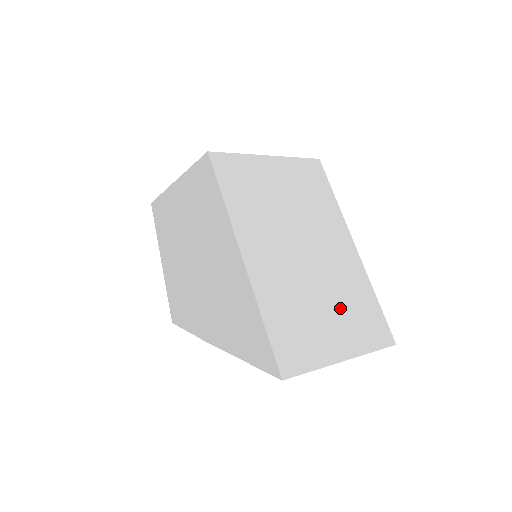
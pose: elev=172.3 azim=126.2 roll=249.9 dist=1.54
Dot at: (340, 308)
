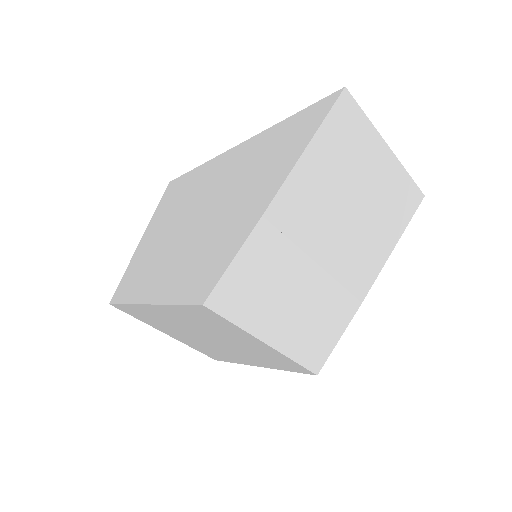
Dot at: occluded
